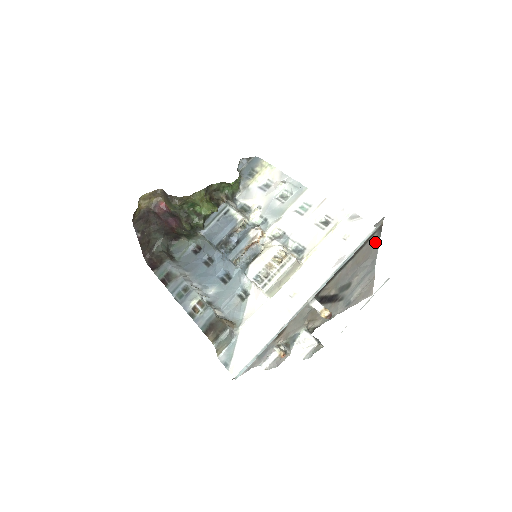
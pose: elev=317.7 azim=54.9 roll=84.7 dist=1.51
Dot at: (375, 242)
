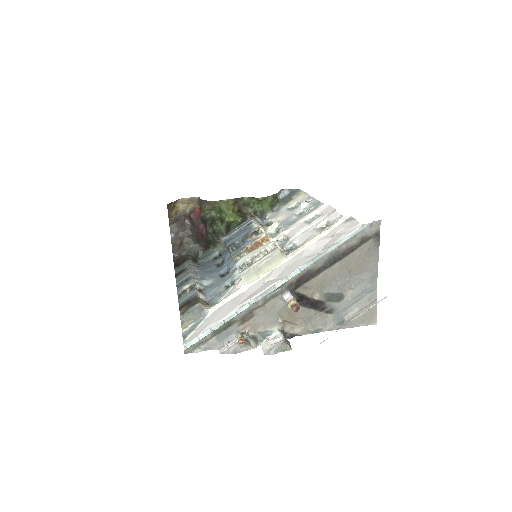
Dot at: (372, 252)
